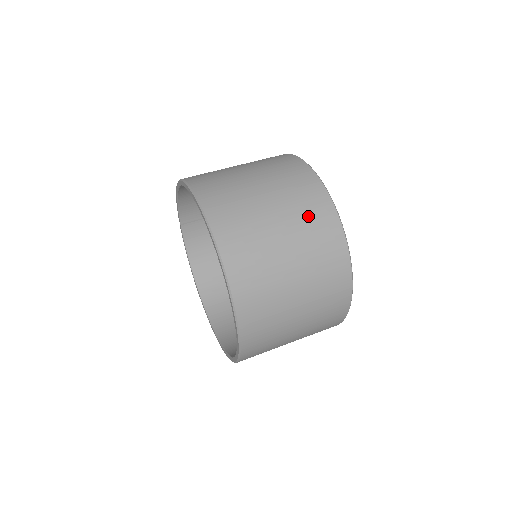
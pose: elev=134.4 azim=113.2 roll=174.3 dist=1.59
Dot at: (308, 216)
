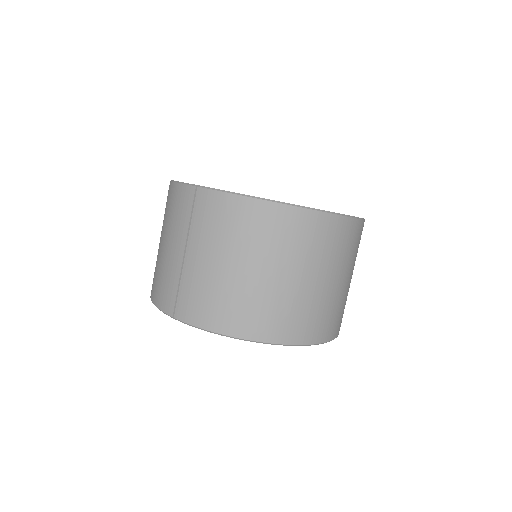
Dot at: occluded
